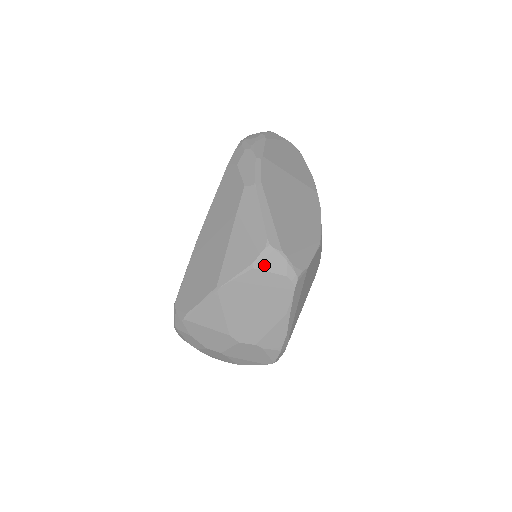
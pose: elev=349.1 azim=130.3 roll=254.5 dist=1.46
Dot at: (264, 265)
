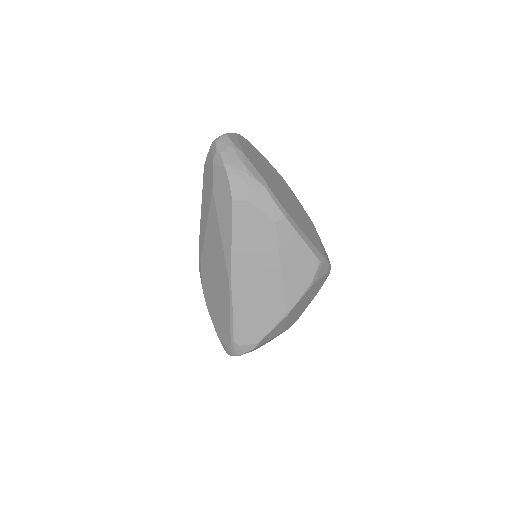
Dot at: (318, 277)
